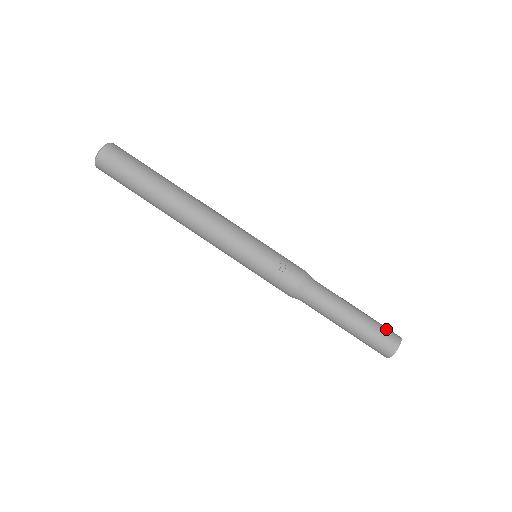
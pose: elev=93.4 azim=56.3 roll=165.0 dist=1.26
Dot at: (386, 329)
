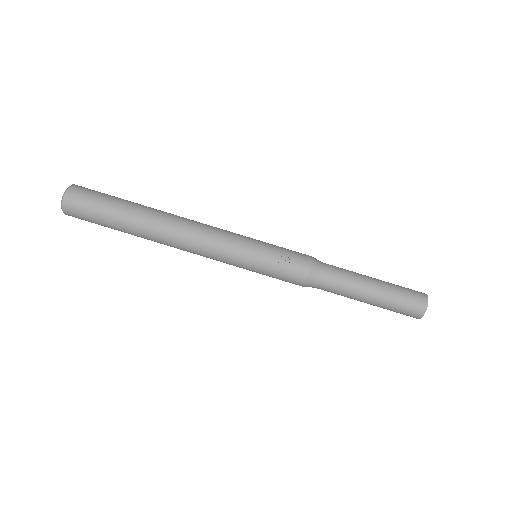
Dot at: (409, 291)
